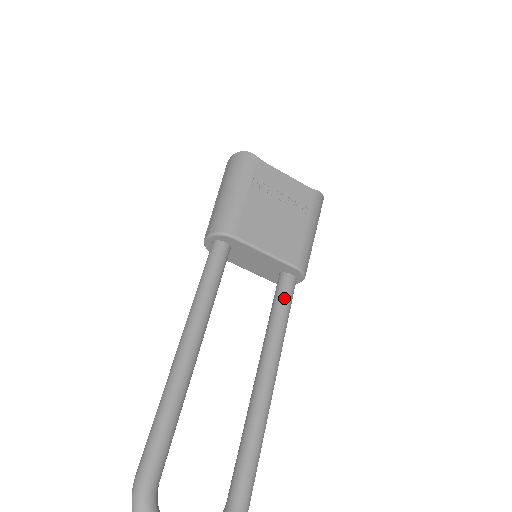
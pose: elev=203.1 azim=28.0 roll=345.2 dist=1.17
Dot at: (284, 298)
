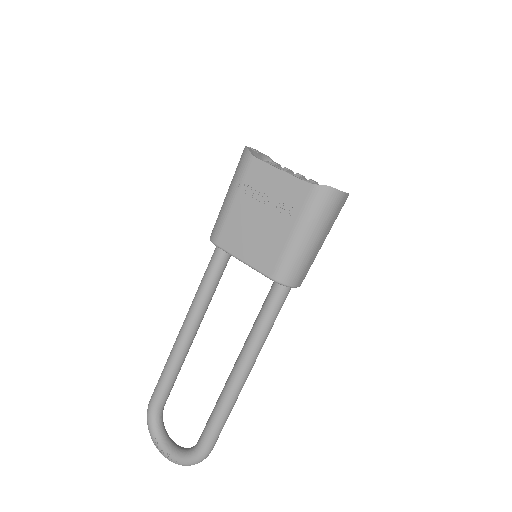
Dot at: (266, 304)
